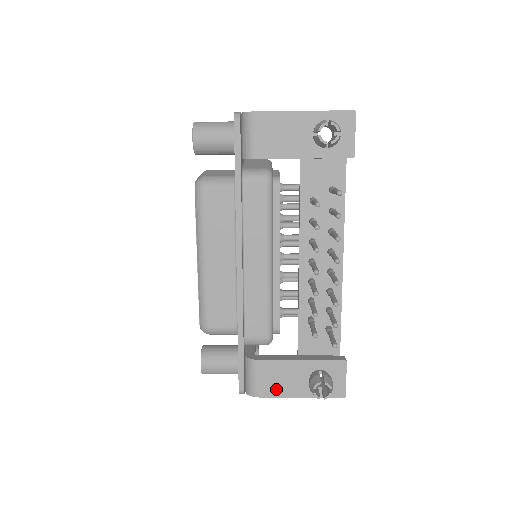
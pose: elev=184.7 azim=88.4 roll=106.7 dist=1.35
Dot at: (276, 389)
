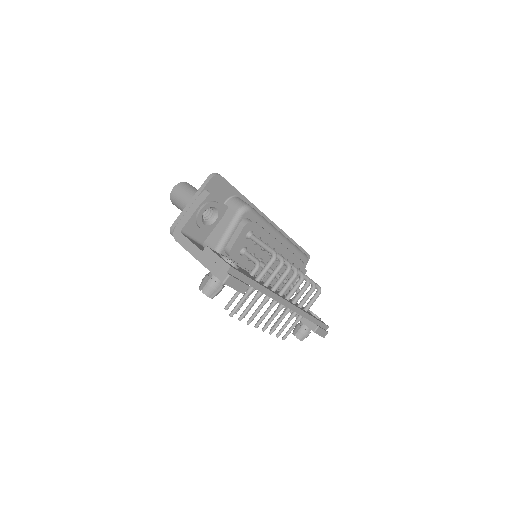
Dot at: occluded
